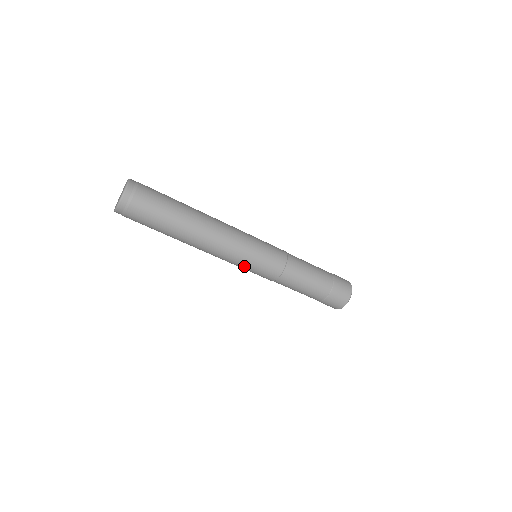
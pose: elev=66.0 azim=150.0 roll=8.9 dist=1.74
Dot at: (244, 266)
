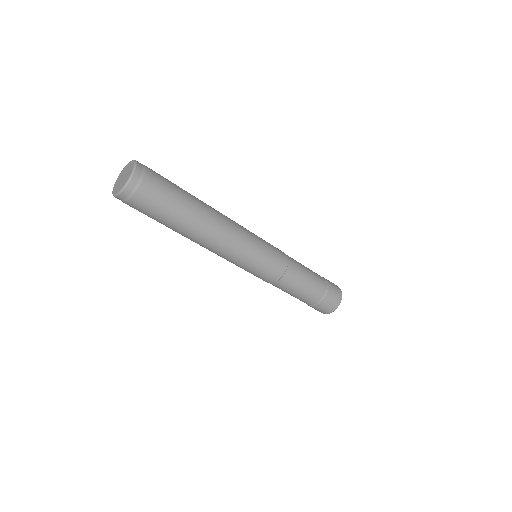
Dot at: (244, 267)
